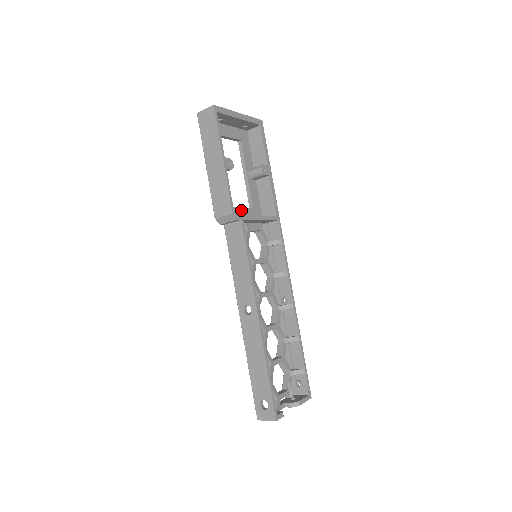
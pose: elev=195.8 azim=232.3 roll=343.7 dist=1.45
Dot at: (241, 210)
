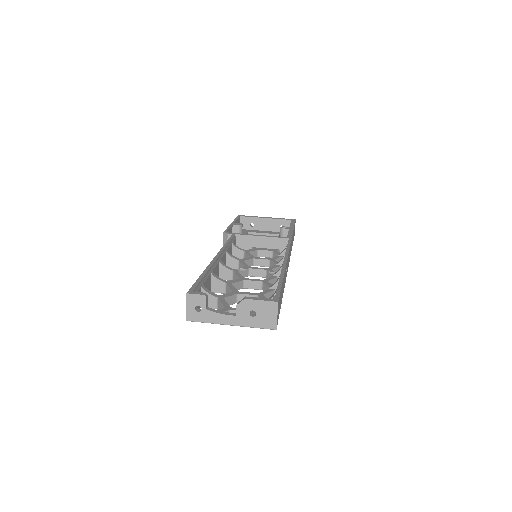
Dot at: occluded
